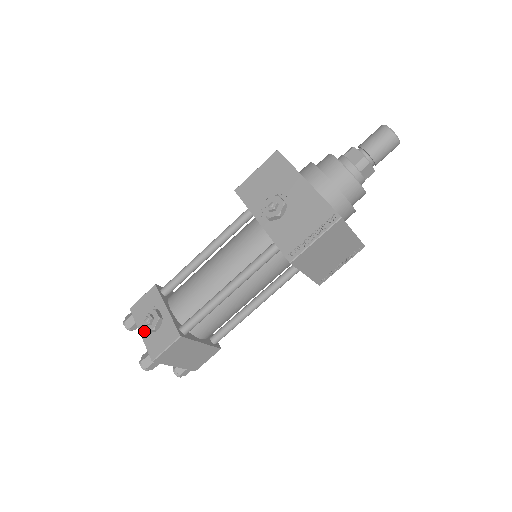
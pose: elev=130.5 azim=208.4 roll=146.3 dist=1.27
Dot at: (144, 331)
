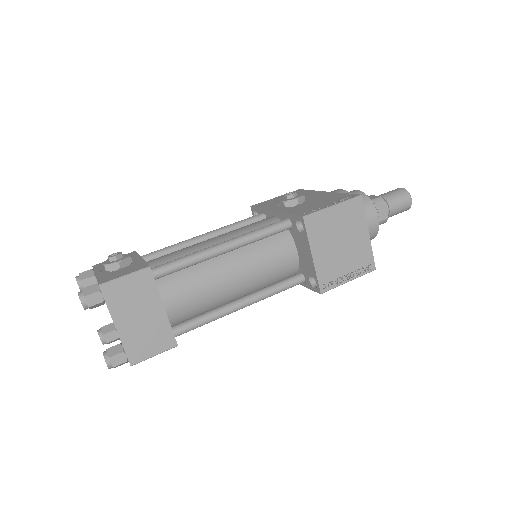
Dot at: (104, 266)
